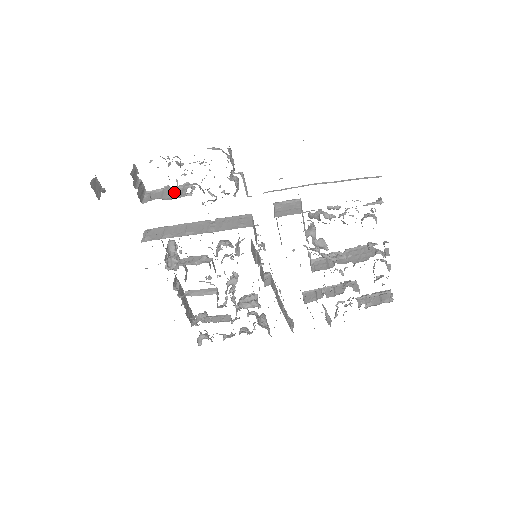
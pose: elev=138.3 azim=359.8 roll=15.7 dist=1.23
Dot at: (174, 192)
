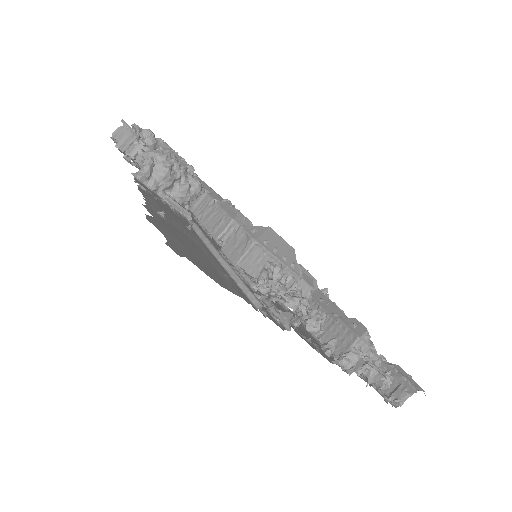
Dot at: occluded
